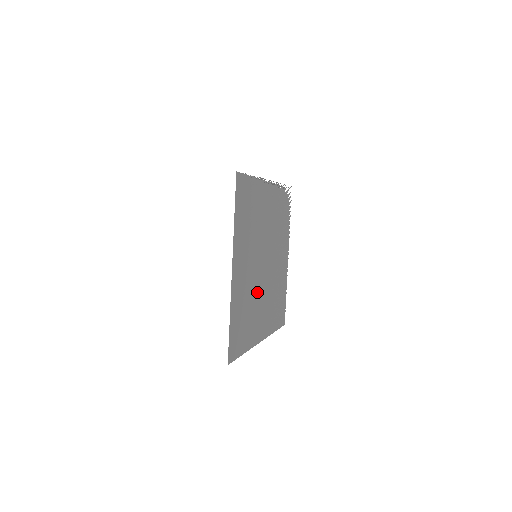
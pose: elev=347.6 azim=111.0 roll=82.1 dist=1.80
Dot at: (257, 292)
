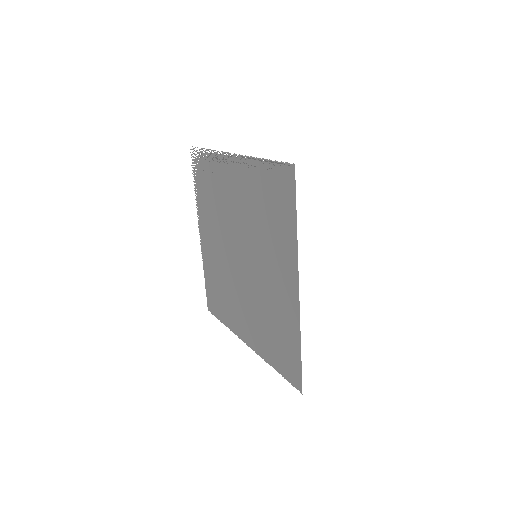
Dot at: (253, 295)
